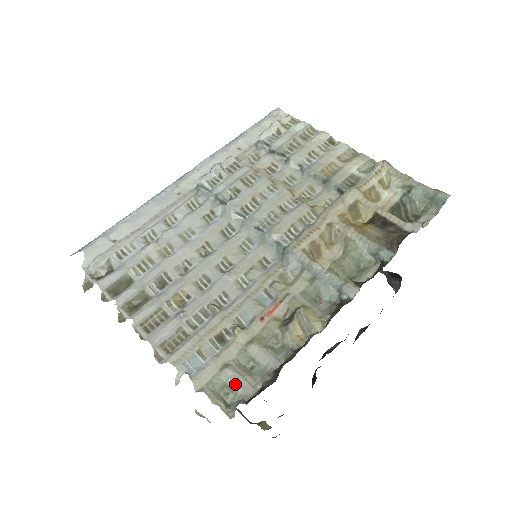
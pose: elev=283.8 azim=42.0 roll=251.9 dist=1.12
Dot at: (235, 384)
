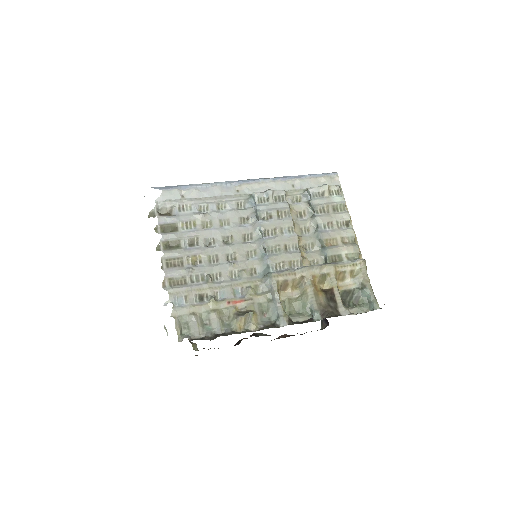
Dot at: (192, 326)
